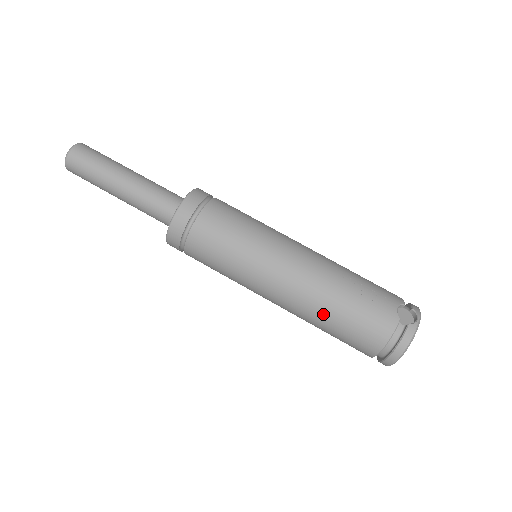
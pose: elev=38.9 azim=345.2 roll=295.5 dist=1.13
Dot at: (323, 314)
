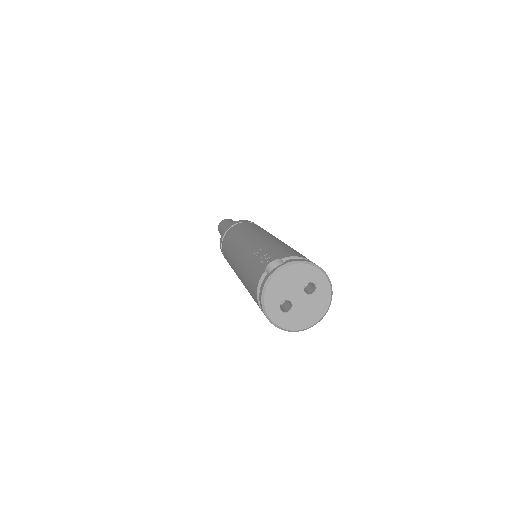
Dot at: (245, 284)
